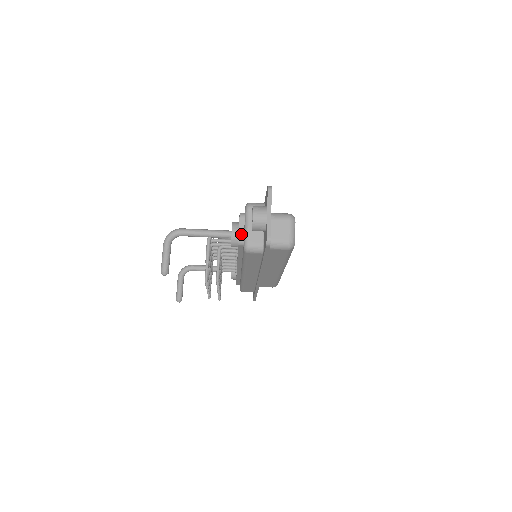
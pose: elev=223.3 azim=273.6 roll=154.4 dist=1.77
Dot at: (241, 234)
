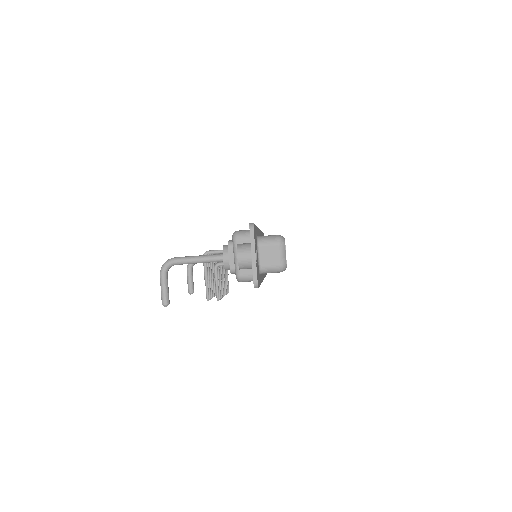
Dot at: (232, 264)
